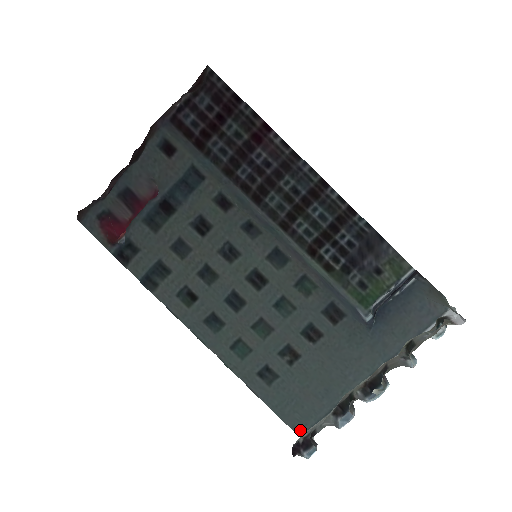
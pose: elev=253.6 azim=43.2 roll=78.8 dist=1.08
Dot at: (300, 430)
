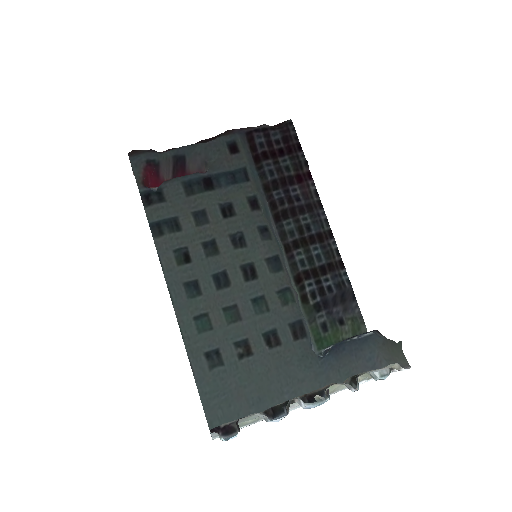
Dot at: occluded
